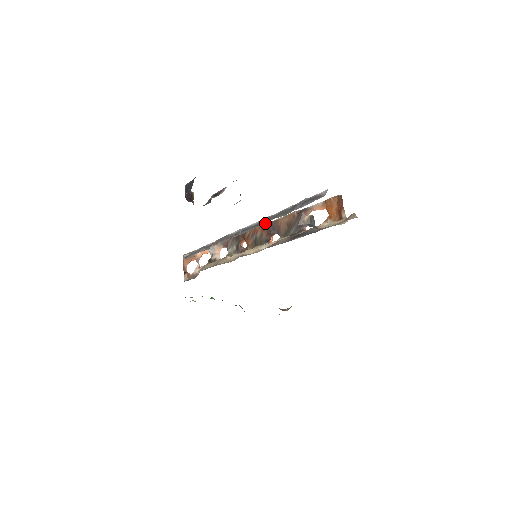
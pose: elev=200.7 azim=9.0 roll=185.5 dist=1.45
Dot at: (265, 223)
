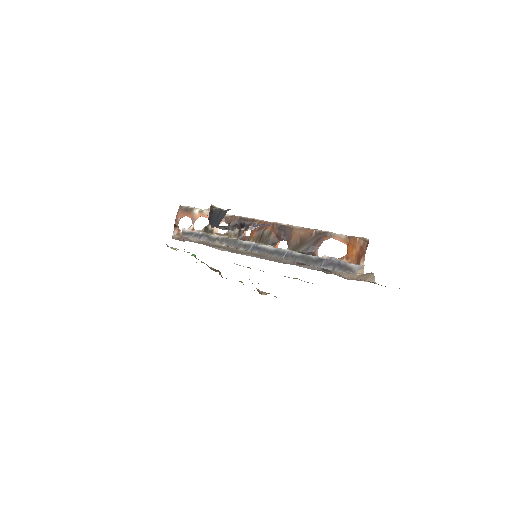
Dot at: (281, 257)
